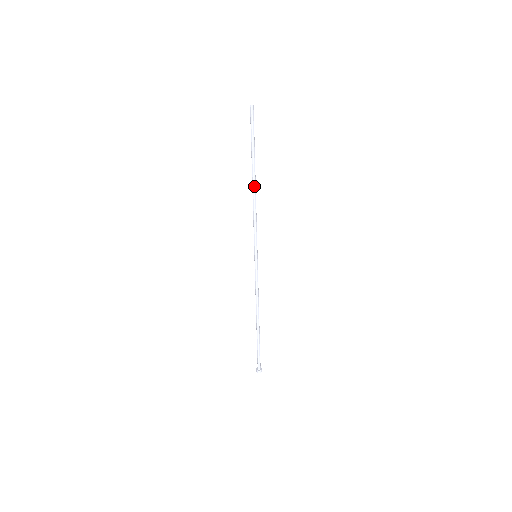
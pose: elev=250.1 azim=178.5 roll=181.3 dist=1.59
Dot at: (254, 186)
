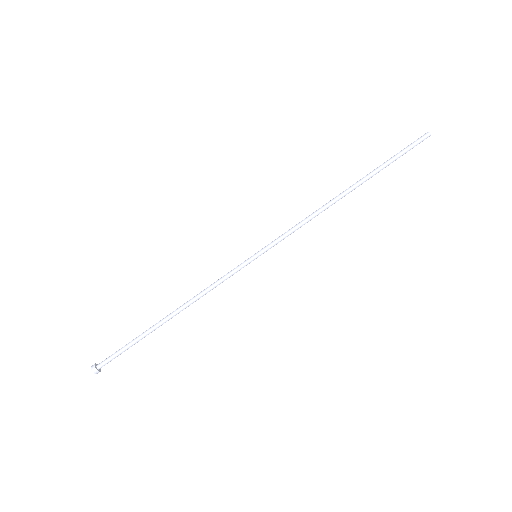
Dot at: (341, 195)
